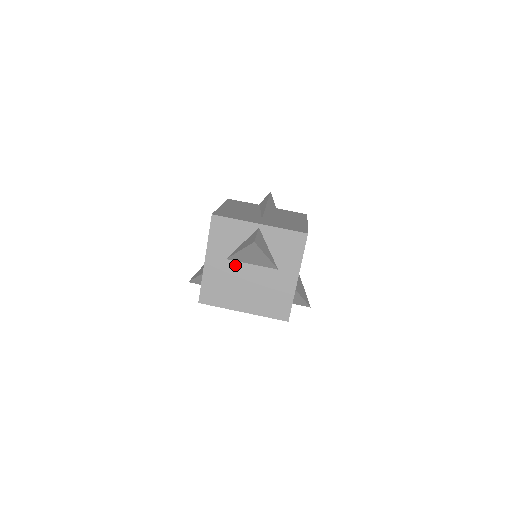
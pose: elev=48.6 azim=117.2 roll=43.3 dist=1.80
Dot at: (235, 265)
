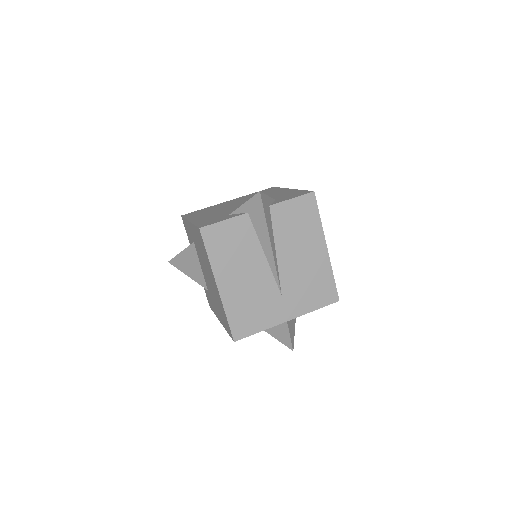
Dot at: occluded
